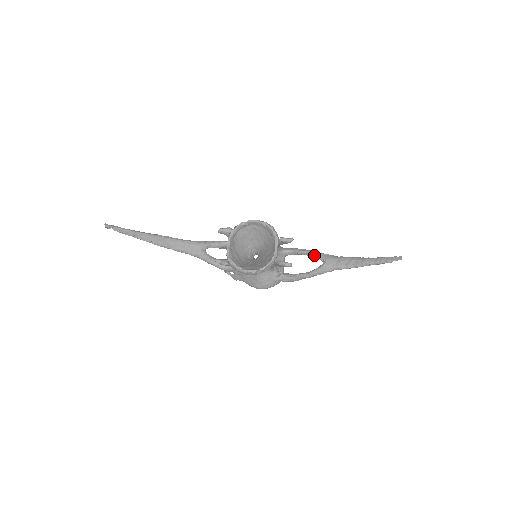
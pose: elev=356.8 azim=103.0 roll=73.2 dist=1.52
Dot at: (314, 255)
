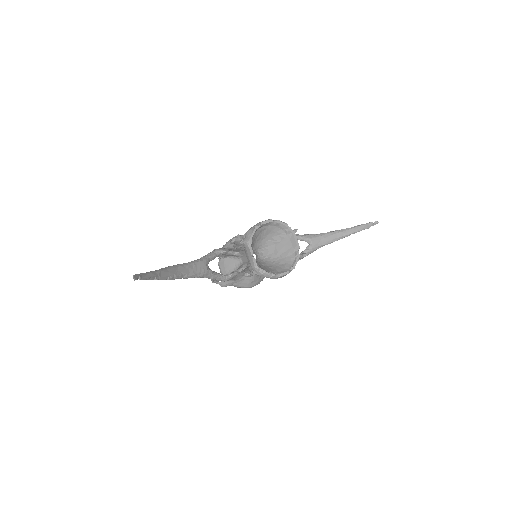
Dot at: (298, 238)
